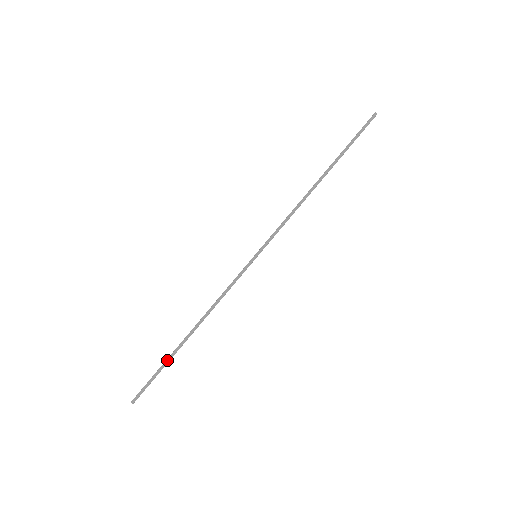
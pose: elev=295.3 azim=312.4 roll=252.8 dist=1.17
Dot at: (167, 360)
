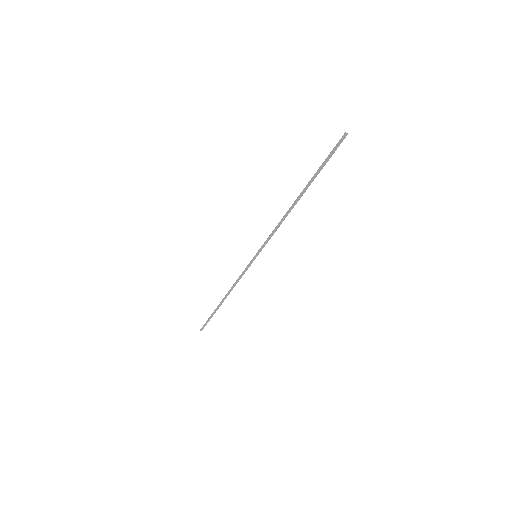
Dot at: (213, 312)
